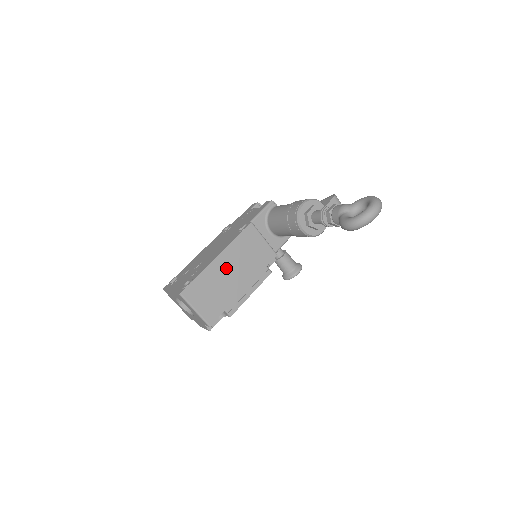
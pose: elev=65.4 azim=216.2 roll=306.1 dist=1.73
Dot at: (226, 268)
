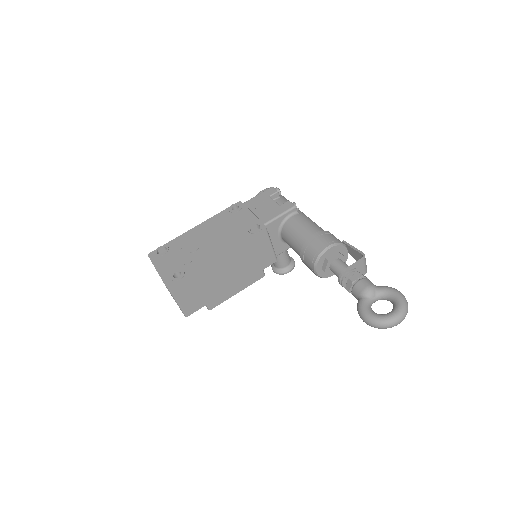
Dot at: (222, 268)
